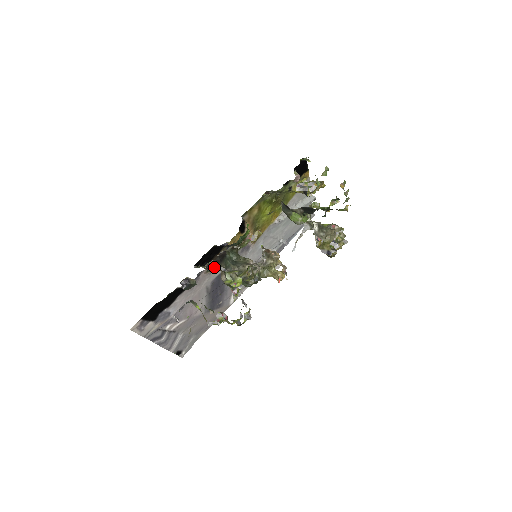
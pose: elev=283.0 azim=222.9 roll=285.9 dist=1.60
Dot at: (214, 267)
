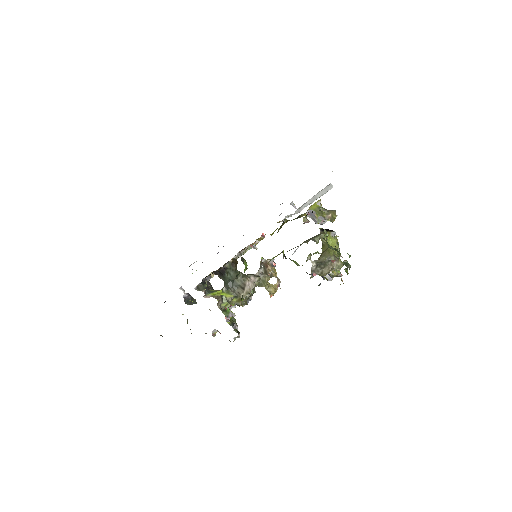
Dot at: occluded
